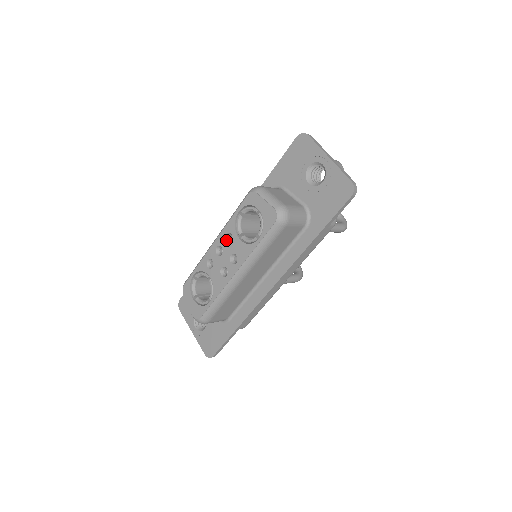
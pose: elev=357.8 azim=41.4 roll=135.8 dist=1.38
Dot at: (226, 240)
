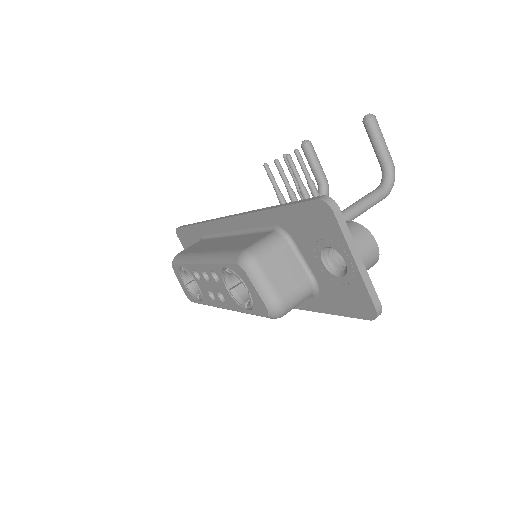
Dot at: (213, 275)
